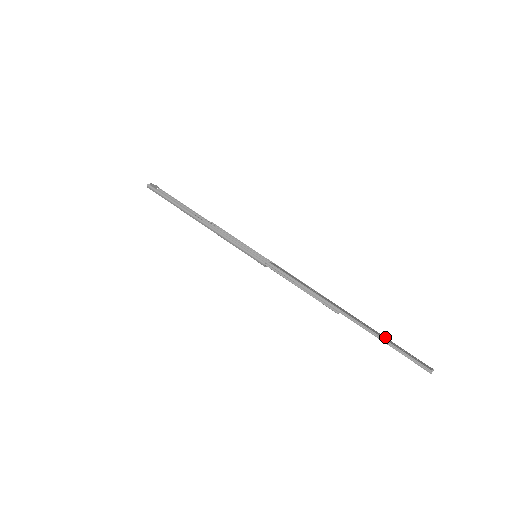
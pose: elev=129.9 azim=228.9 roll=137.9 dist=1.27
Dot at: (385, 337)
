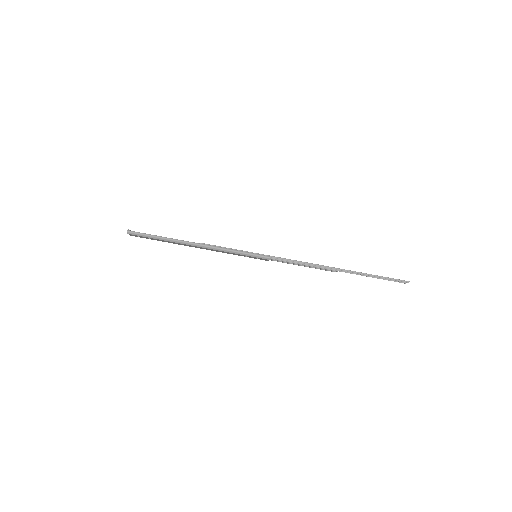
Dot at: occluded
